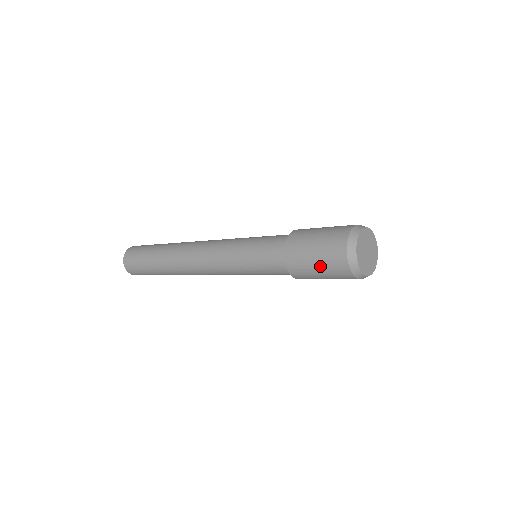
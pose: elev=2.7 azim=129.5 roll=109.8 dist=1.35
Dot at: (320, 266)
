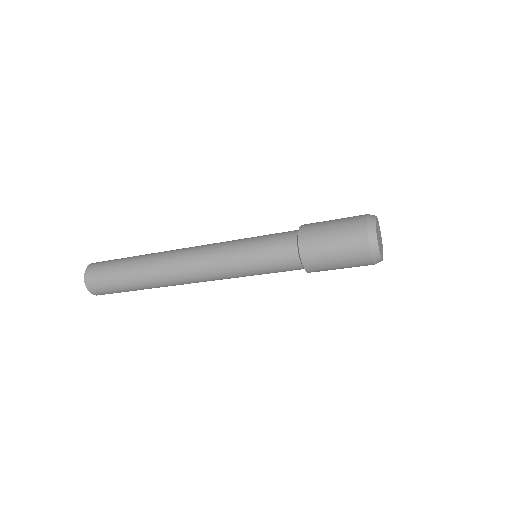
Dot at: (342, 263)
